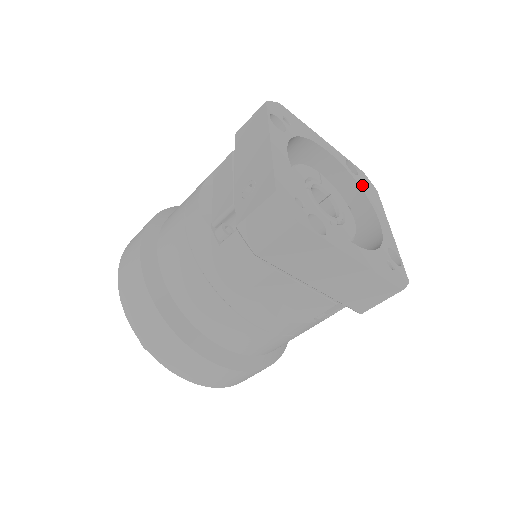
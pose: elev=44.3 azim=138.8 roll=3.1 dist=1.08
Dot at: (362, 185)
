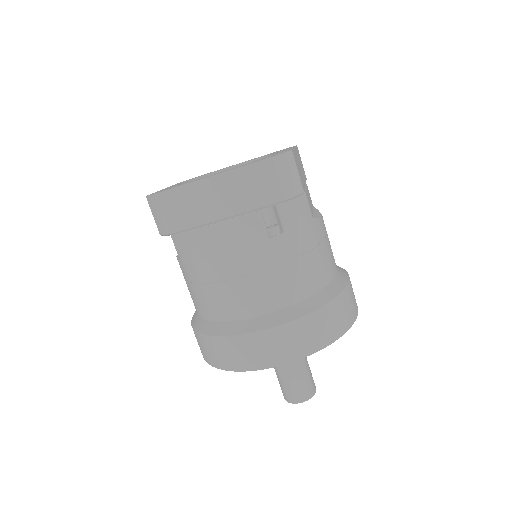
Dot at: occluded
